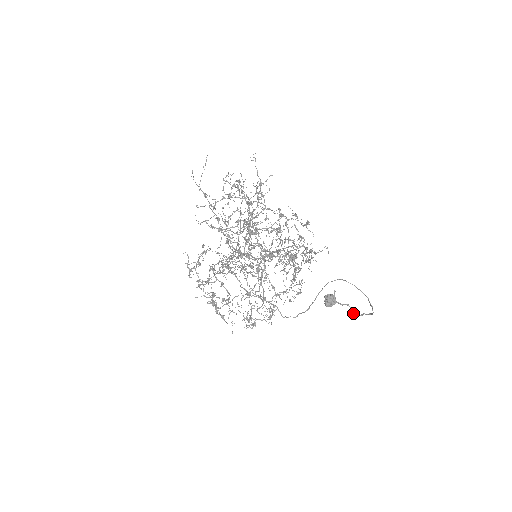
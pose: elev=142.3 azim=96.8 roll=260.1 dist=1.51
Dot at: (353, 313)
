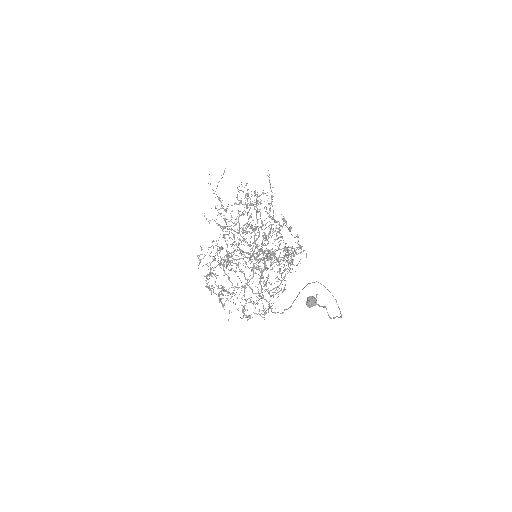
Dot at: (328, 315)
